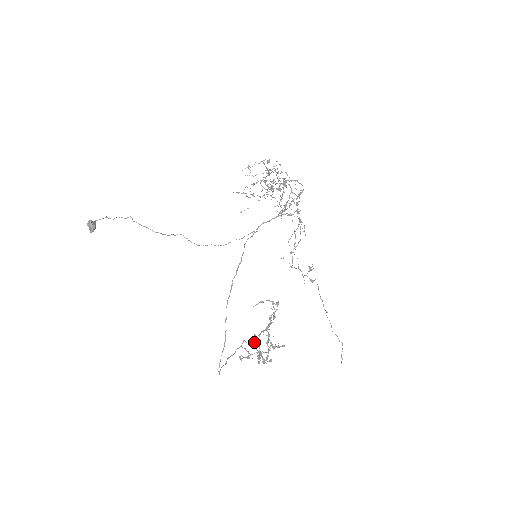
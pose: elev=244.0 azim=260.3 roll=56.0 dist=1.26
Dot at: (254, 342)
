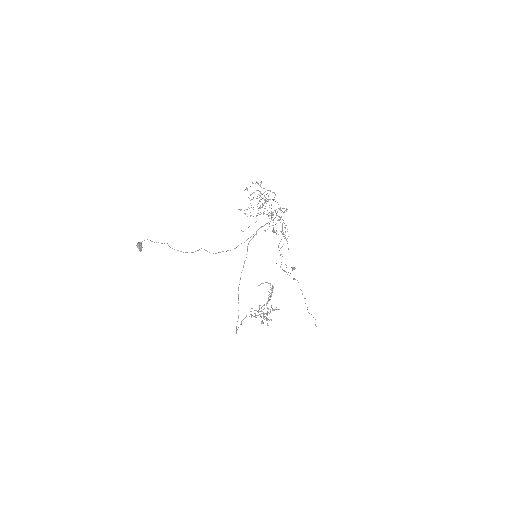
Dot at: occluded
